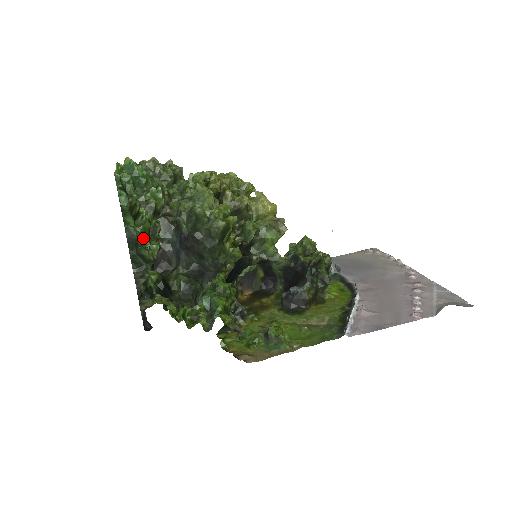
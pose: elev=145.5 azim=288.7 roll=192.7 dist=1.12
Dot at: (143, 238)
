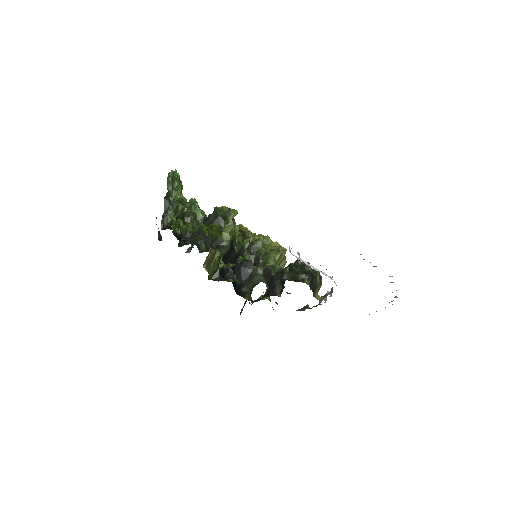
Dot at: (174, 197)
